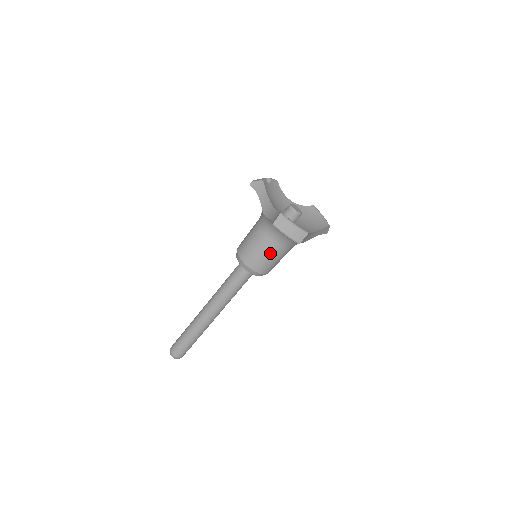
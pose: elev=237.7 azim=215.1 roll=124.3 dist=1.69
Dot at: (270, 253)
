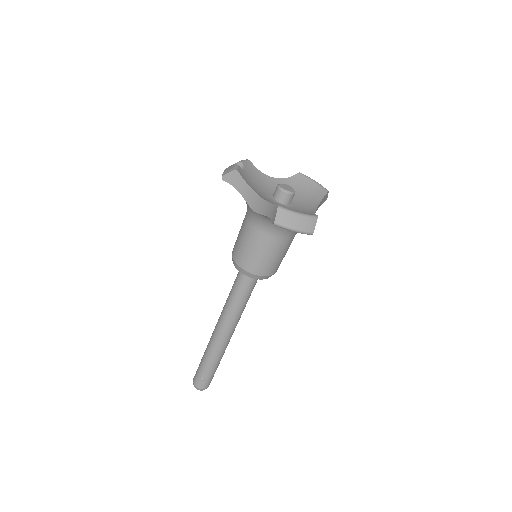
Dot at: (275, 251)
